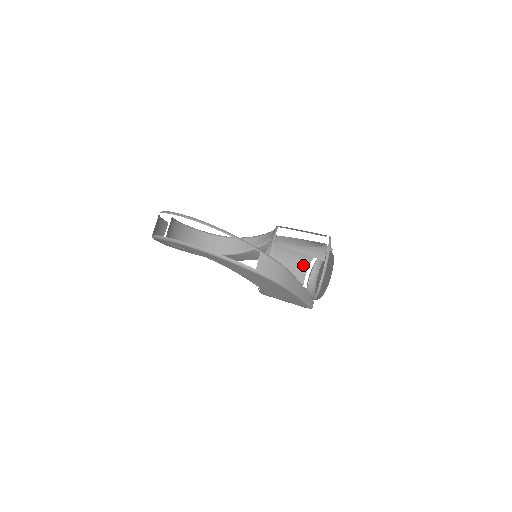
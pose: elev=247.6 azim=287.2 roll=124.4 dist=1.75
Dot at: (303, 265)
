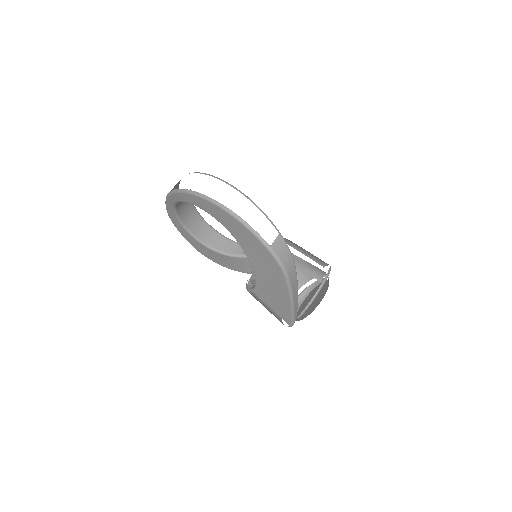
Dot at: occluded
